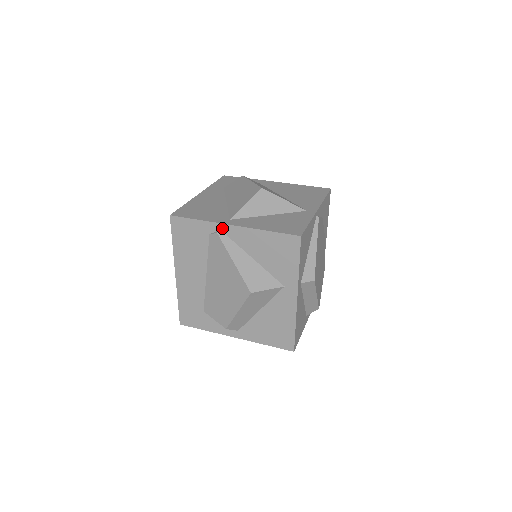
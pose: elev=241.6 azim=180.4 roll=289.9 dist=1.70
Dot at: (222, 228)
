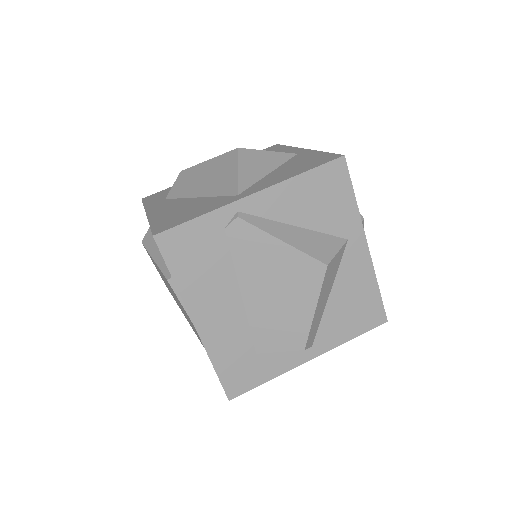
Dot at: (239, 207)
